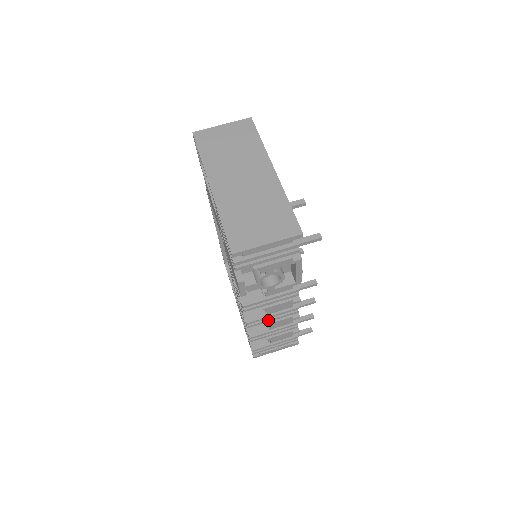
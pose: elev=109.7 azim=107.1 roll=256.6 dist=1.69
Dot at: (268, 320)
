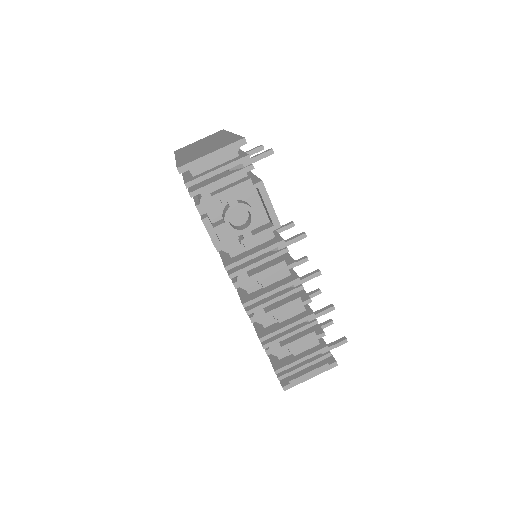
Dot at: (269, 301)
